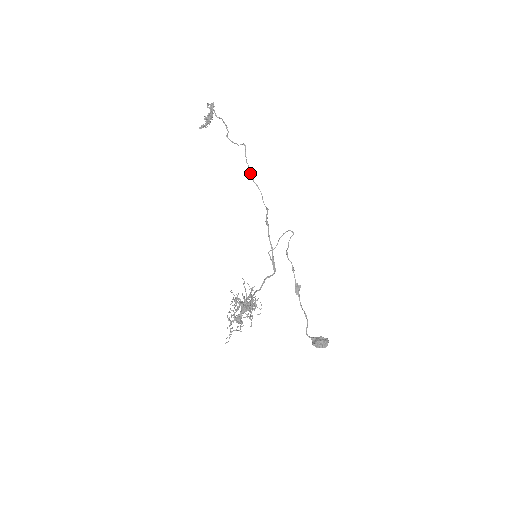
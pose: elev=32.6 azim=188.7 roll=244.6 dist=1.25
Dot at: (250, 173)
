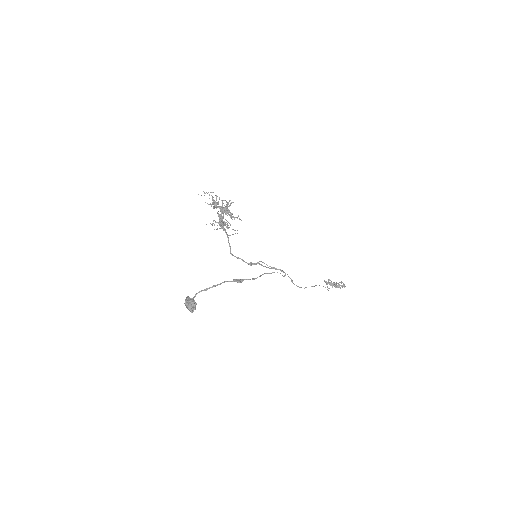
Dot at: (312, 286)
